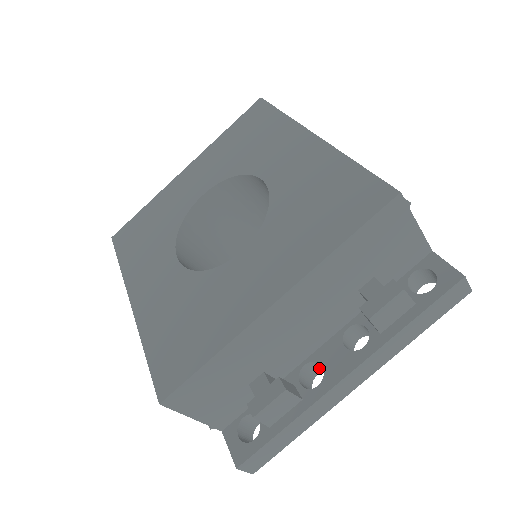
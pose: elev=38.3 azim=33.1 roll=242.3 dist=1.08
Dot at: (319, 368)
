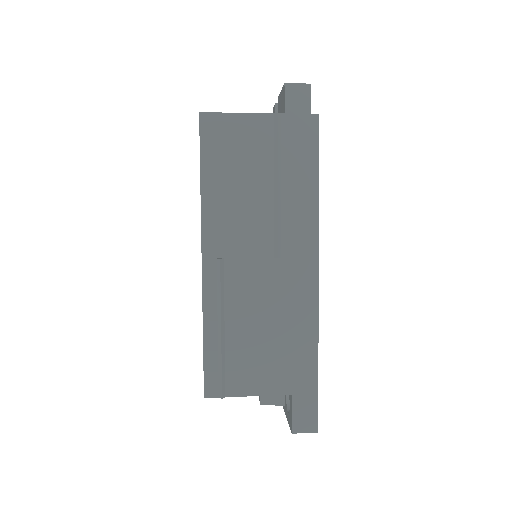
Dot at: occluded
